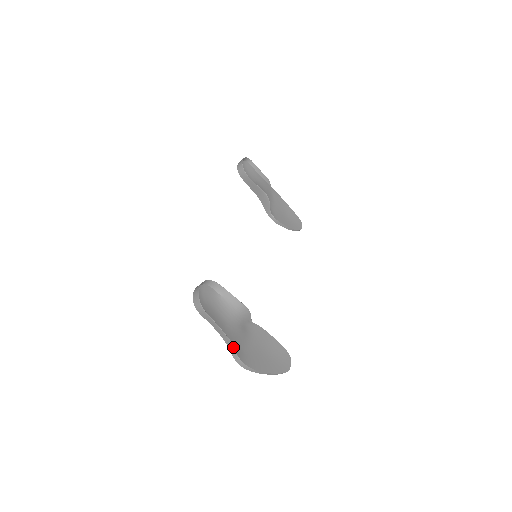
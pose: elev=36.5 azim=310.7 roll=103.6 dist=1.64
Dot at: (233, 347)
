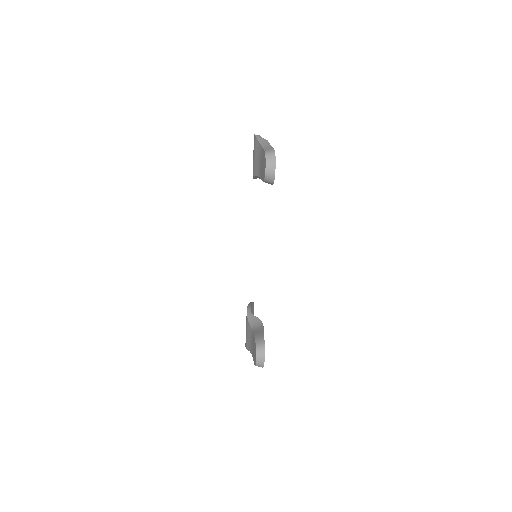
Dot at: occluded
